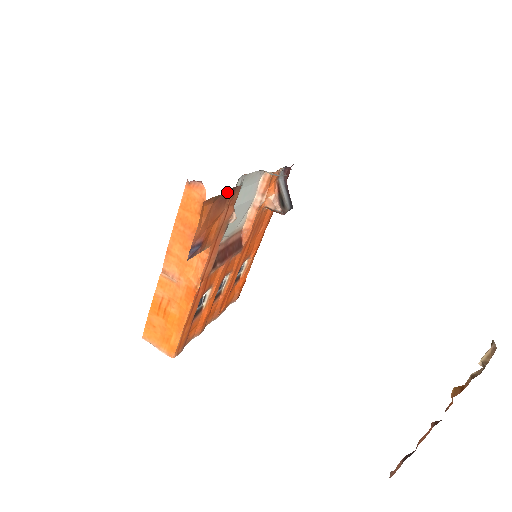
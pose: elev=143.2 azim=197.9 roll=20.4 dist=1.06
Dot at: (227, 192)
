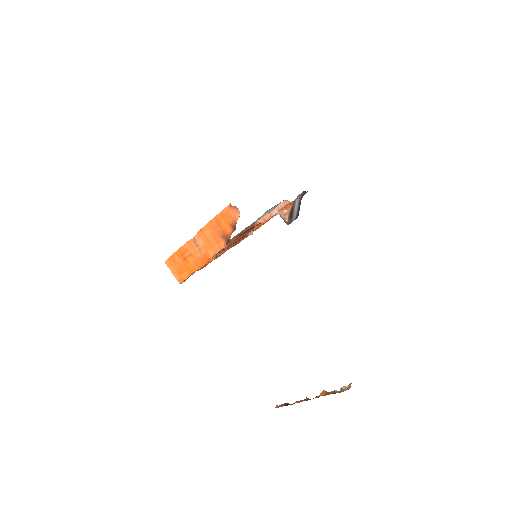
Dot at: (252, 228)
